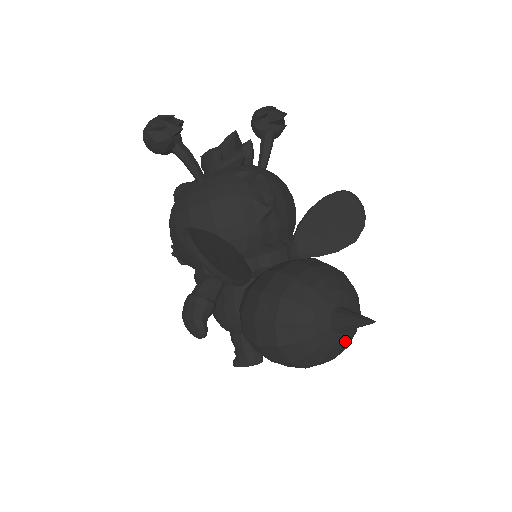
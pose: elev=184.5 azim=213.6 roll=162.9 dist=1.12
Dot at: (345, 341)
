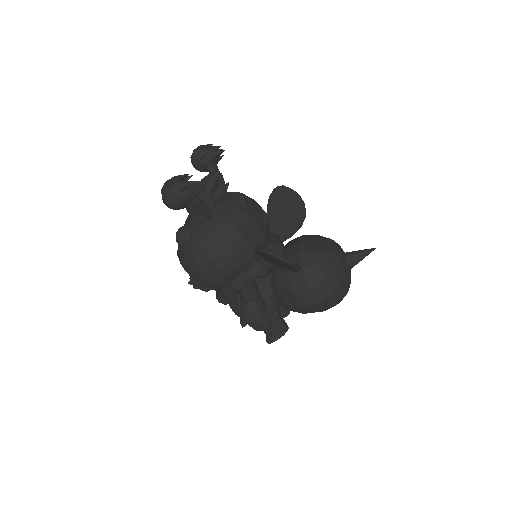
Dot at: occluded
